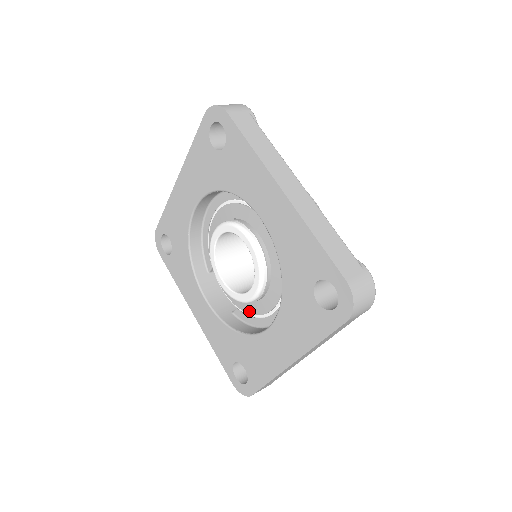
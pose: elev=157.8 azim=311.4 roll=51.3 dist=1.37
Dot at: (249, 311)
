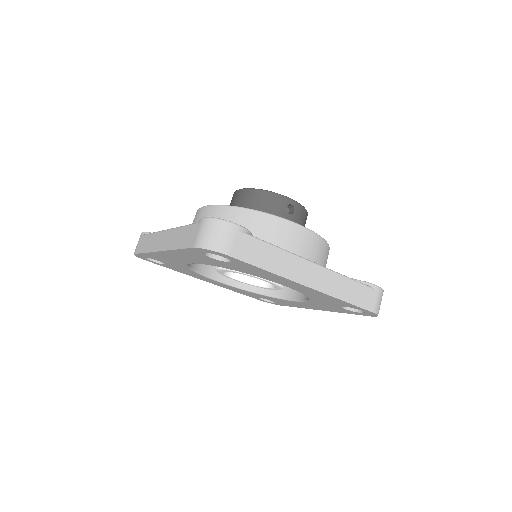
Dot at: occluded
